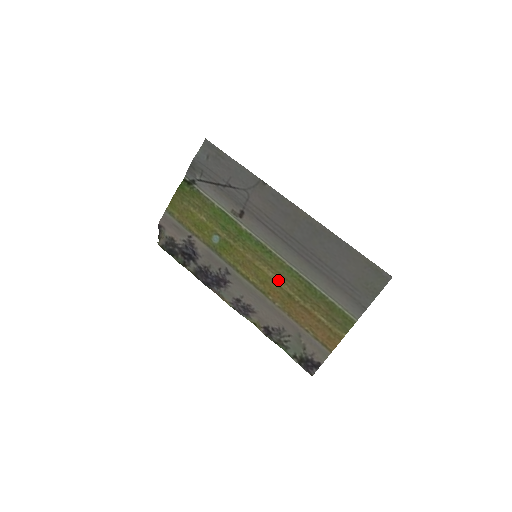
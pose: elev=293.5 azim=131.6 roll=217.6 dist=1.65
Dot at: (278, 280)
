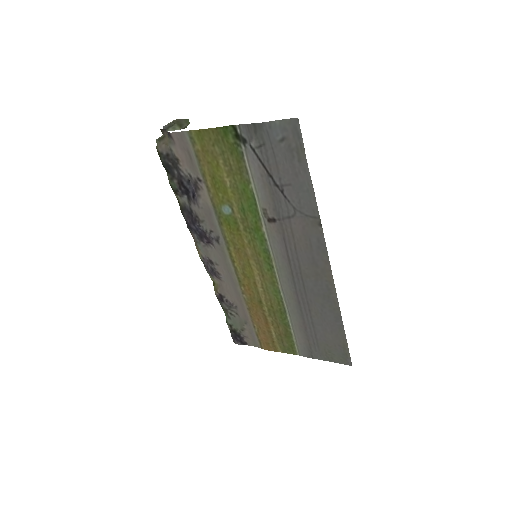
Dot at: (260, 287)
